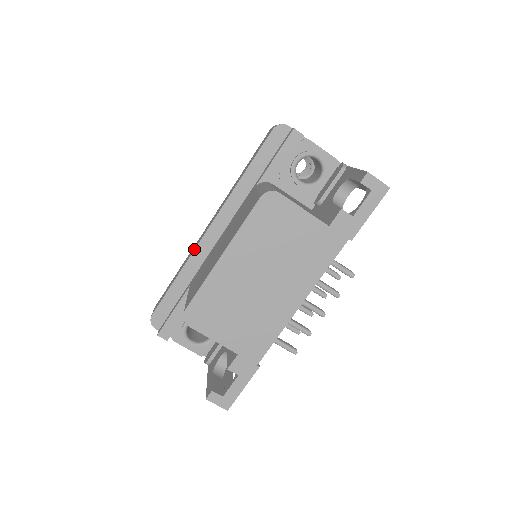
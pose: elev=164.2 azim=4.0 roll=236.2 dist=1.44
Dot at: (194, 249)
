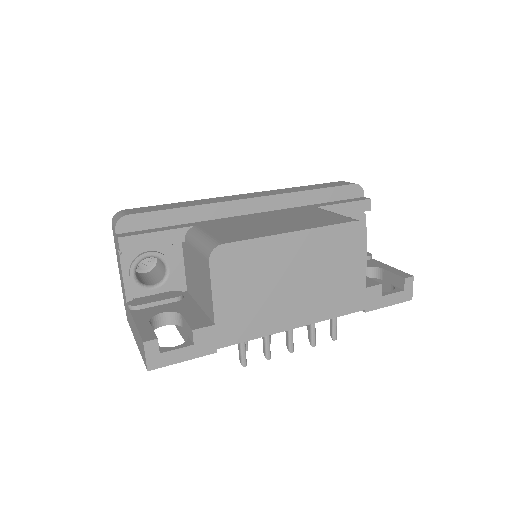
Dot at: (224, 201)
